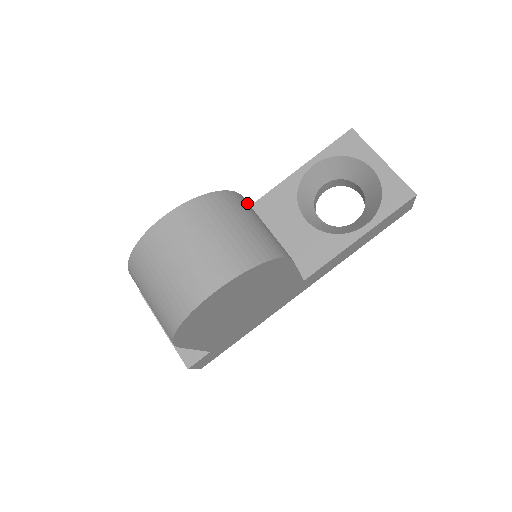
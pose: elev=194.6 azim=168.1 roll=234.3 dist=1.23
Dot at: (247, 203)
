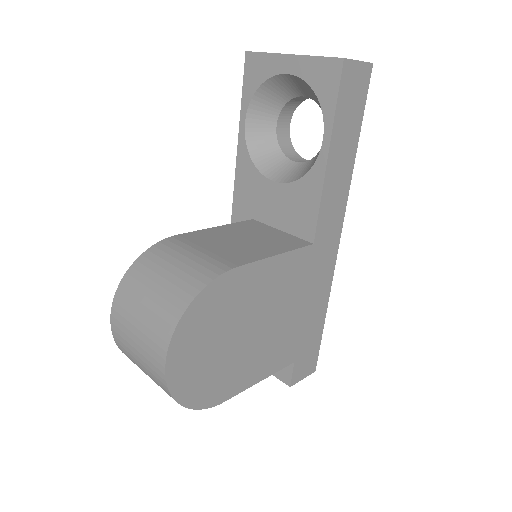
Dot at: (174, 243)
